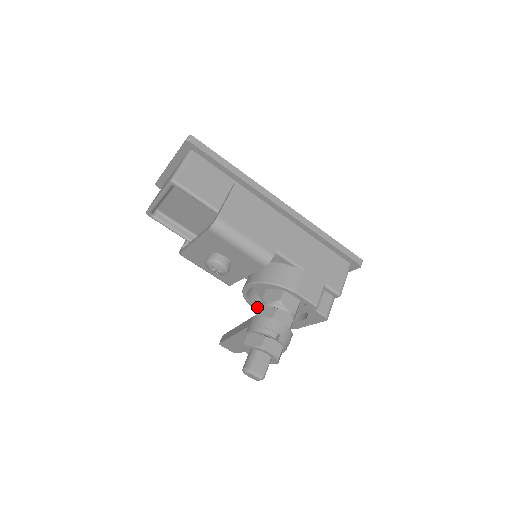
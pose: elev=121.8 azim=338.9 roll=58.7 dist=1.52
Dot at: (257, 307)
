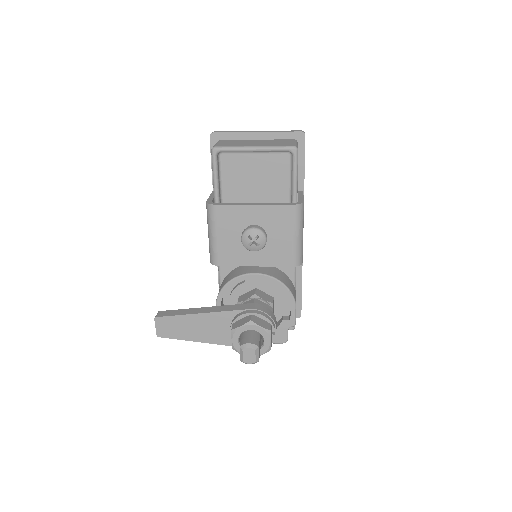
Dot at: (221, 301)
